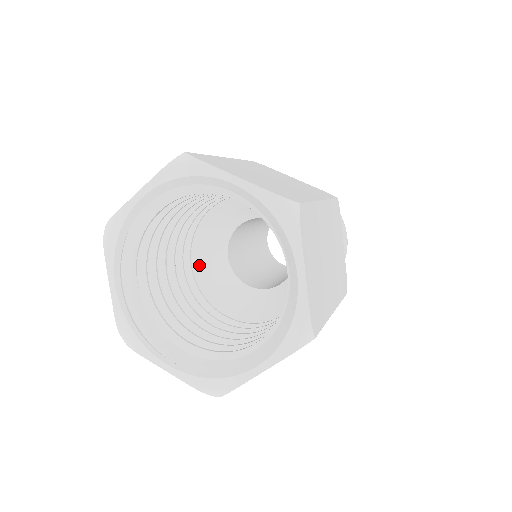
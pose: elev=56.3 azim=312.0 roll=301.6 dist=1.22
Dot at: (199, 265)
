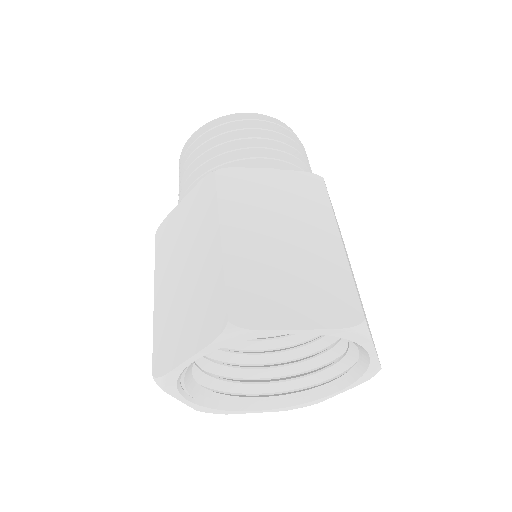
Dot at: occluded
